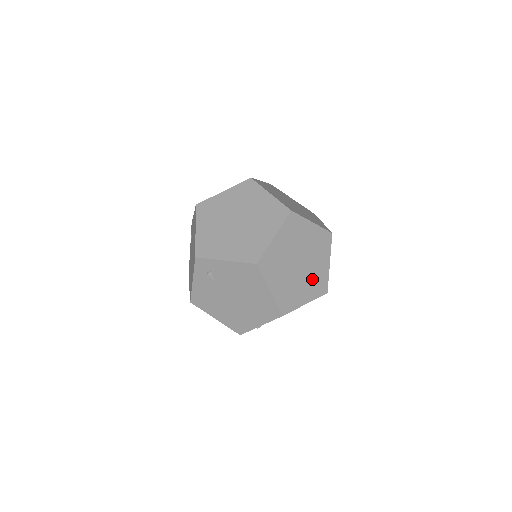
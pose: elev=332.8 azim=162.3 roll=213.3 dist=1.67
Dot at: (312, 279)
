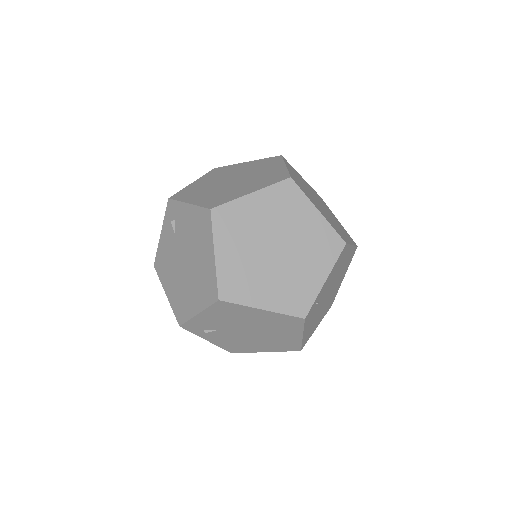
Dot at: (287, 283)
